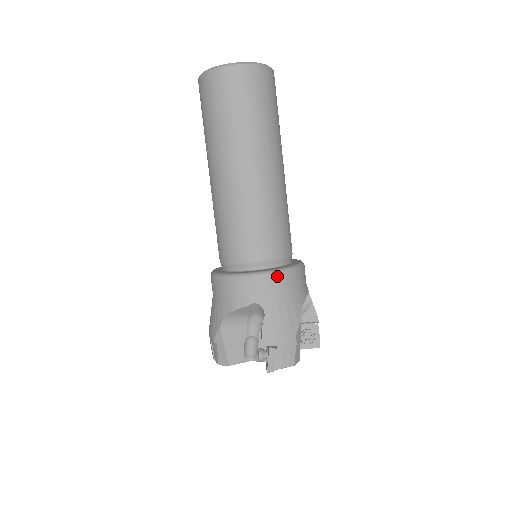
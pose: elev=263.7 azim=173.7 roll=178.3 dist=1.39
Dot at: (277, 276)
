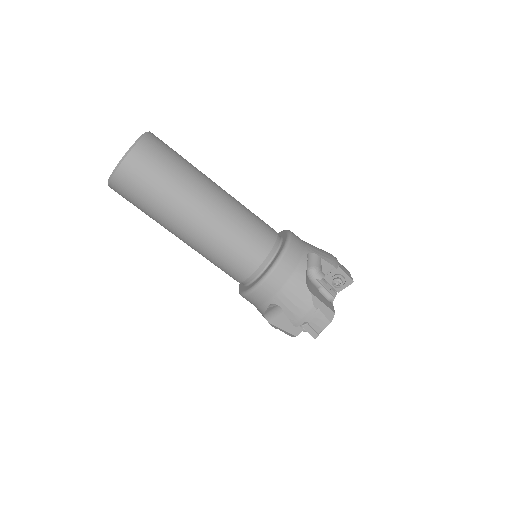
Dot at: (268, 280)
